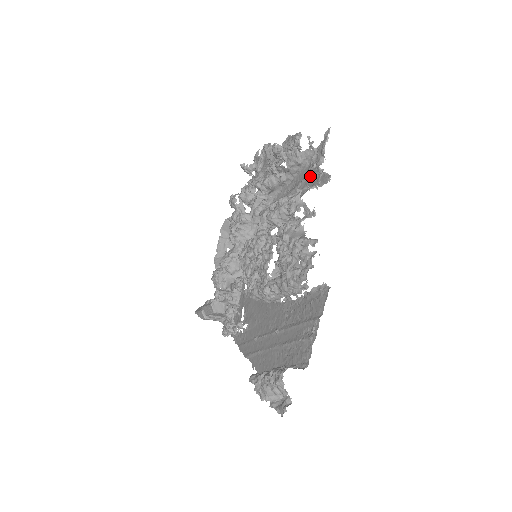
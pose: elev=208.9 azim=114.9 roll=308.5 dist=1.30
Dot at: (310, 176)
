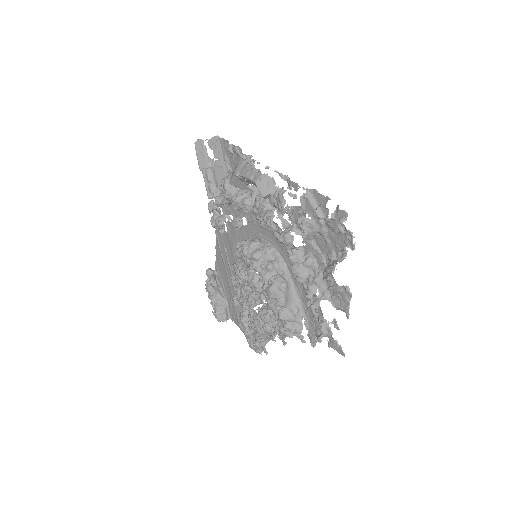
Dot at: (315, 324)
